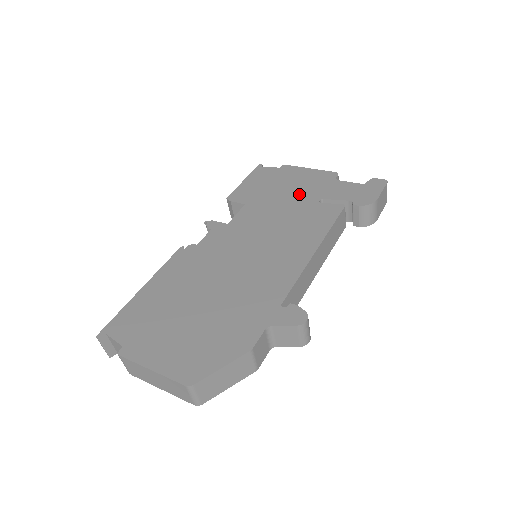
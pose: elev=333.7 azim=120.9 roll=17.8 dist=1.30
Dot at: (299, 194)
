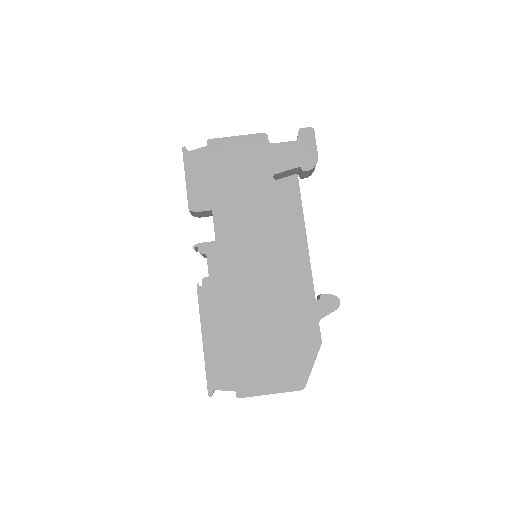
Dot at: (251, 177)
